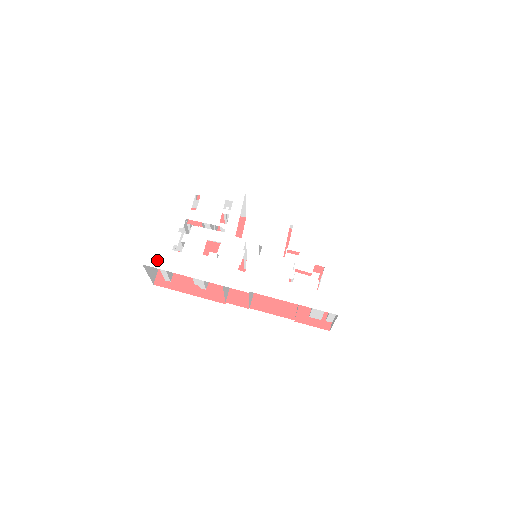
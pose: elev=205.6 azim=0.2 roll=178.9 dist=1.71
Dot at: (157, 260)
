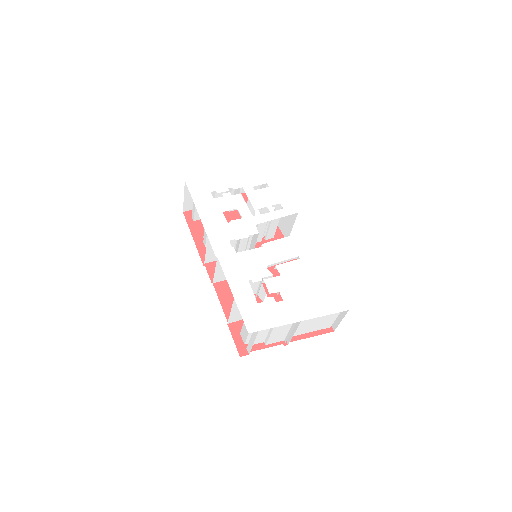
Dot at: (195, 187)
